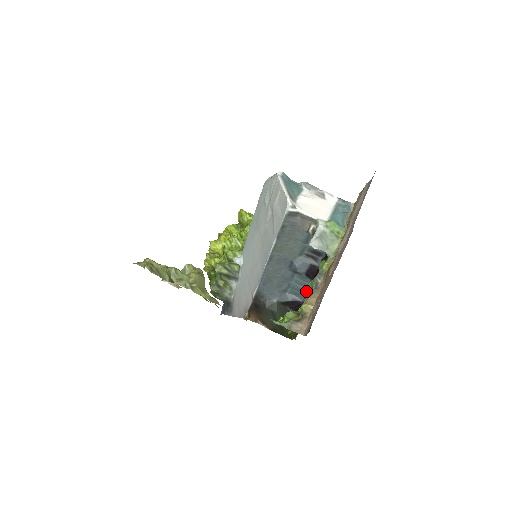
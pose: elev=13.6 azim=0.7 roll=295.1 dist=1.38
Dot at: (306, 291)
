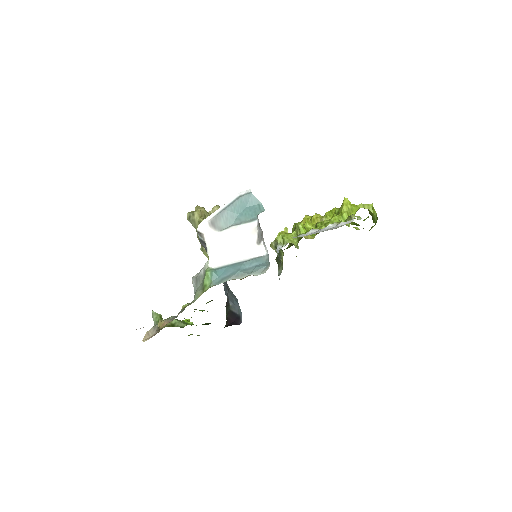
Dot at: occluded
